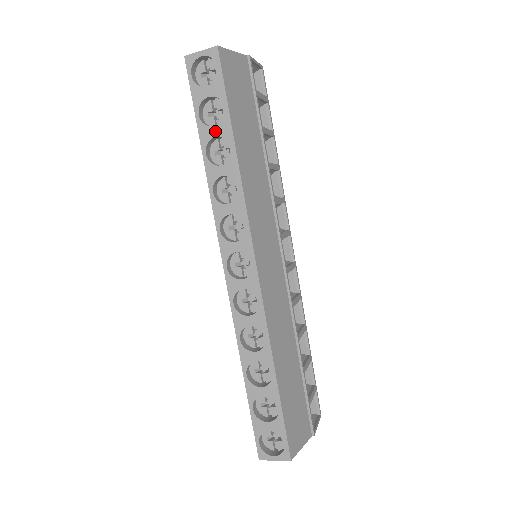
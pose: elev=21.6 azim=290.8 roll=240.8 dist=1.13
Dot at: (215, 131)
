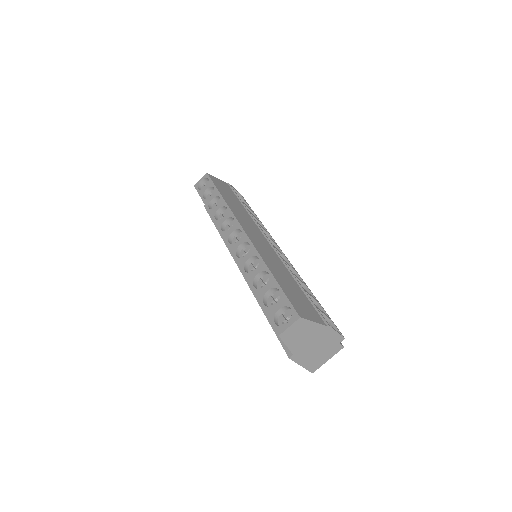
Dot at: (211, 197)
